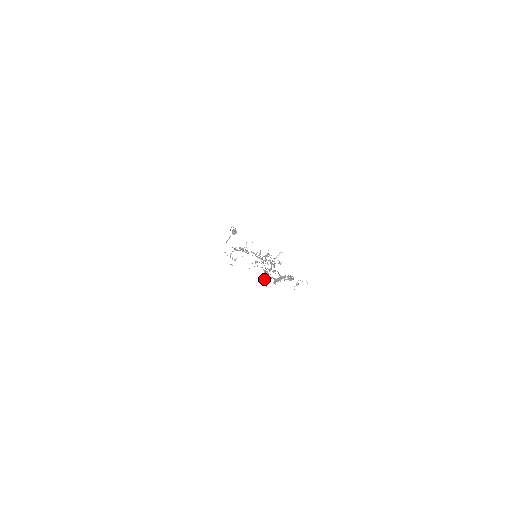
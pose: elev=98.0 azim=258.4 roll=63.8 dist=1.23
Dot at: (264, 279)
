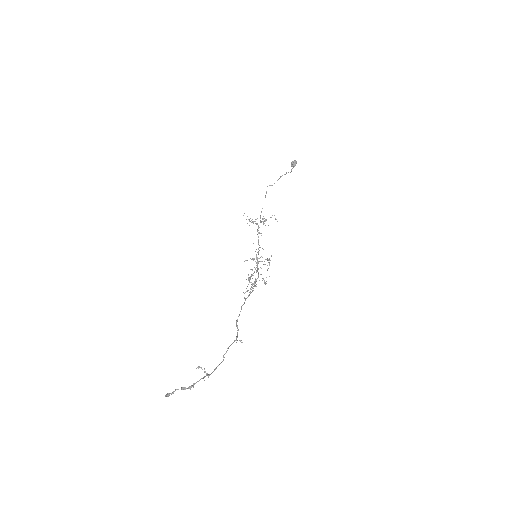
Dot at: occluded
